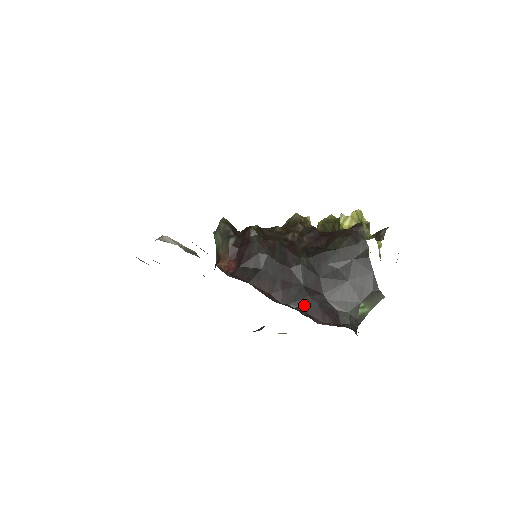
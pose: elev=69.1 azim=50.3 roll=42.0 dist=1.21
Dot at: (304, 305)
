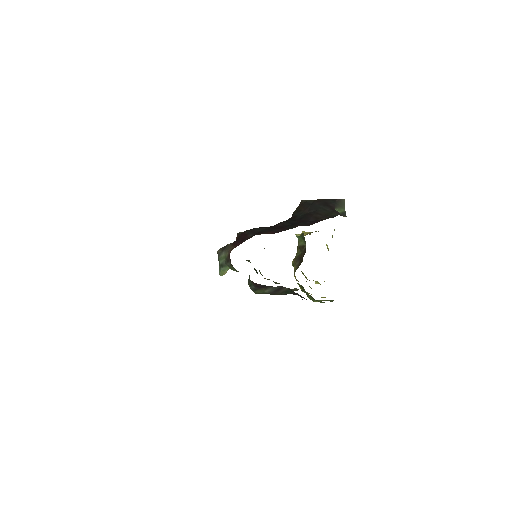
Dot at: (301, 225)
